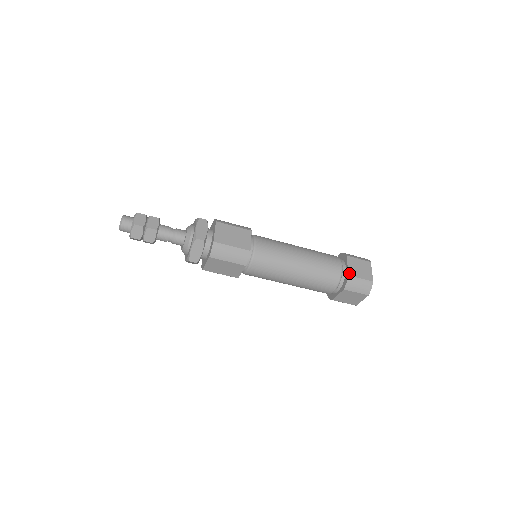
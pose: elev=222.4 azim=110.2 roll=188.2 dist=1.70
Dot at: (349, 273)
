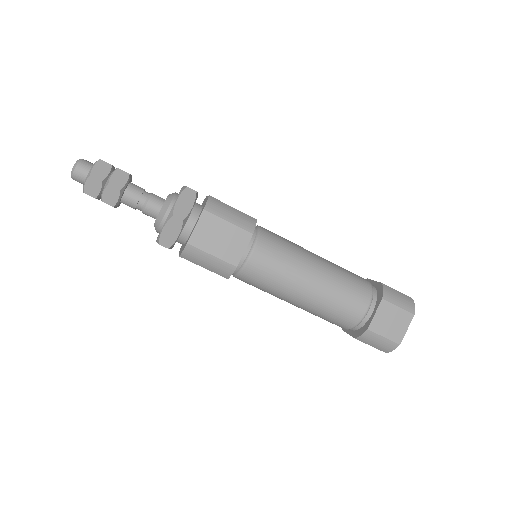
Dot at: (381, 283)
